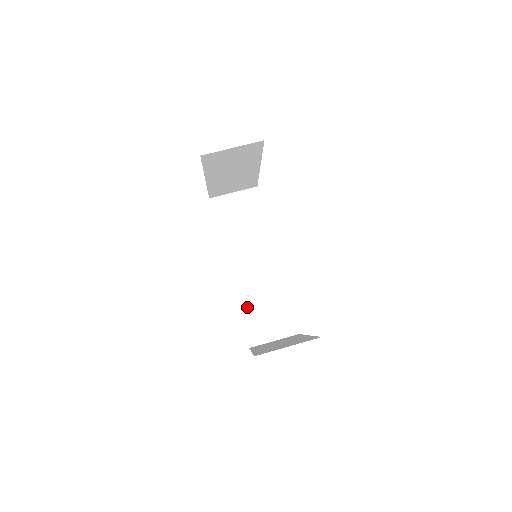
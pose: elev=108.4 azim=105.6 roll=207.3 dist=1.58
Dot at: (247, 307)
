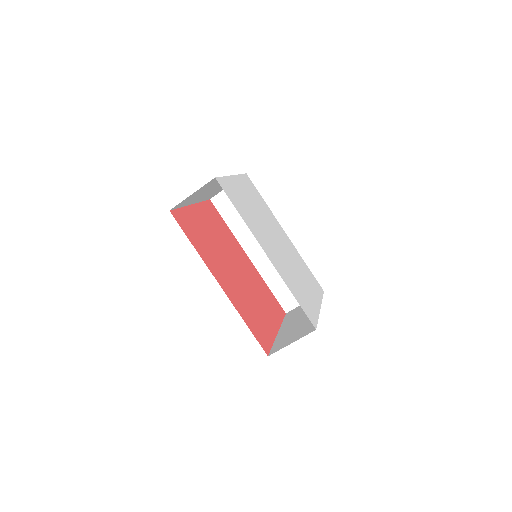
Dot at: (273, 282)
